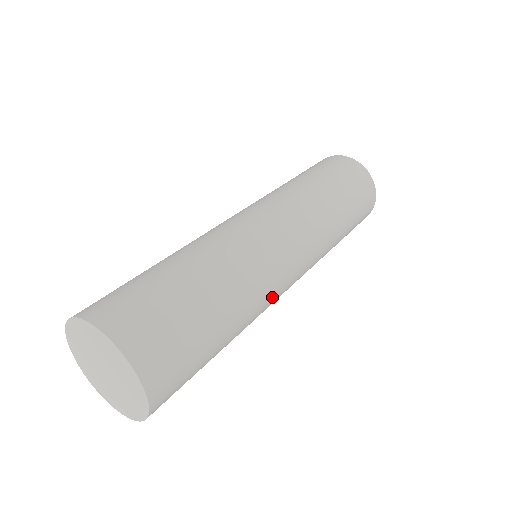
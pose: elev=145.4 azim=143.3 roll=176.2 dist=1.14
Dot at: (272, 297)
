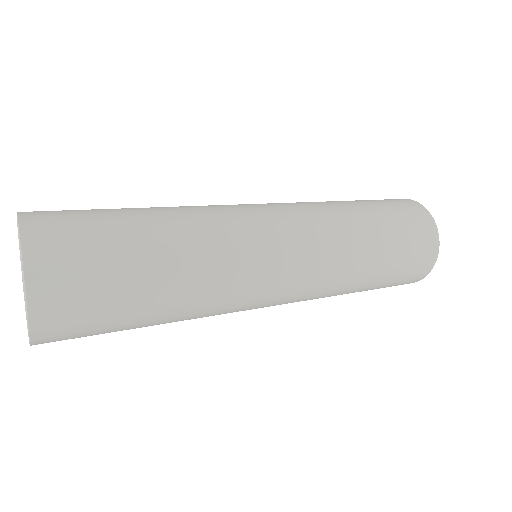
Dot at: (242, 288)
